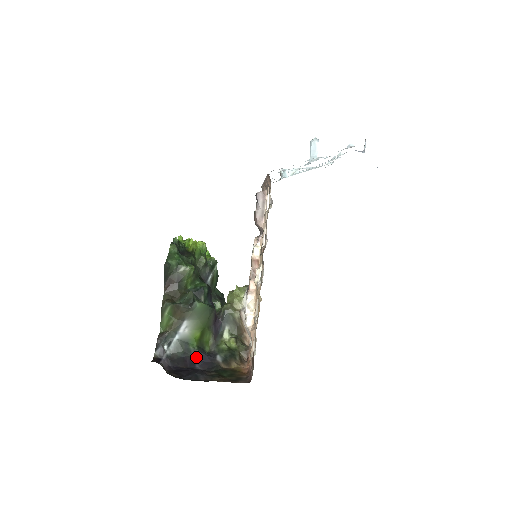
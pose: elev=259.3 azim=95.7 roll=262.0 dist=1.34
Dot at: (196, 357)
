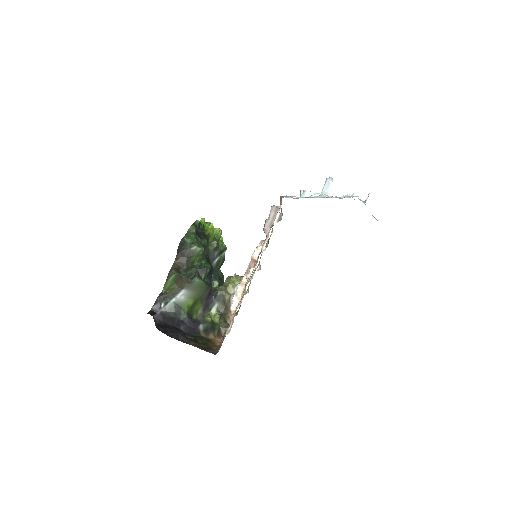
Dot at: (184, 320)
